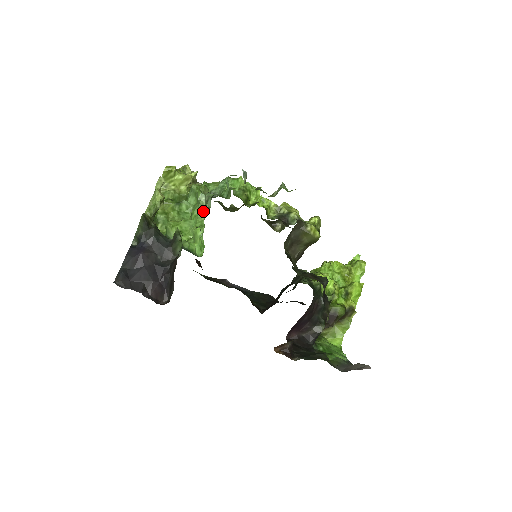
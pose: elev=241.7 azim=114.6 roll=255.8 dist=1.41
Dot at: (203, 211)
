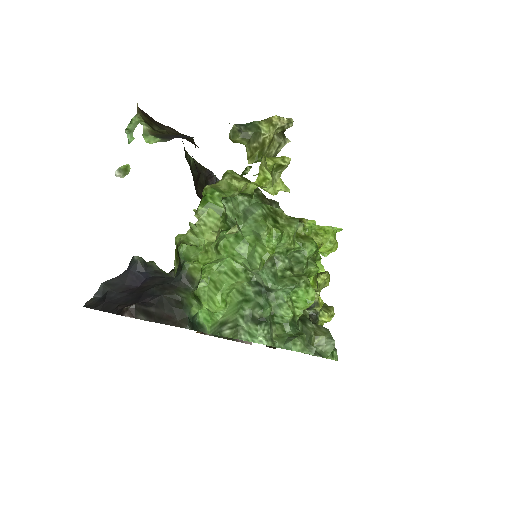
Dot at: (241, 315)
